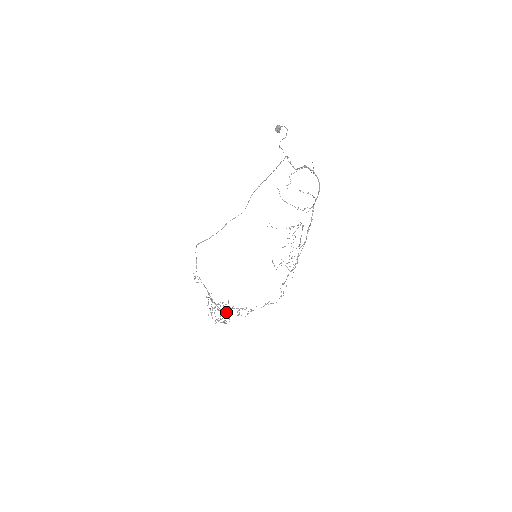
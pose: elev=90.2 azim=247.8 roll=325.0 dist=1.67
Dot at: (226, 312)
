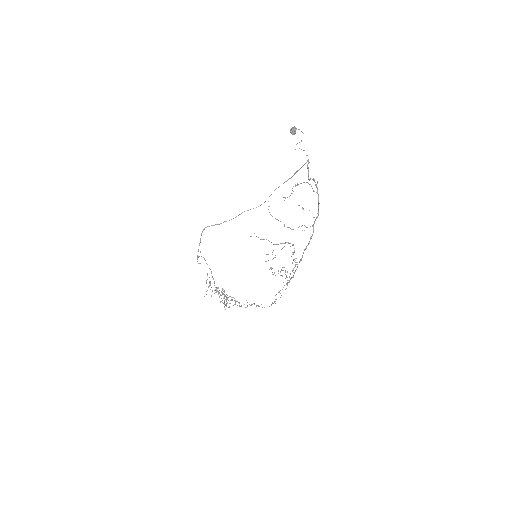
Dot at: occluded
